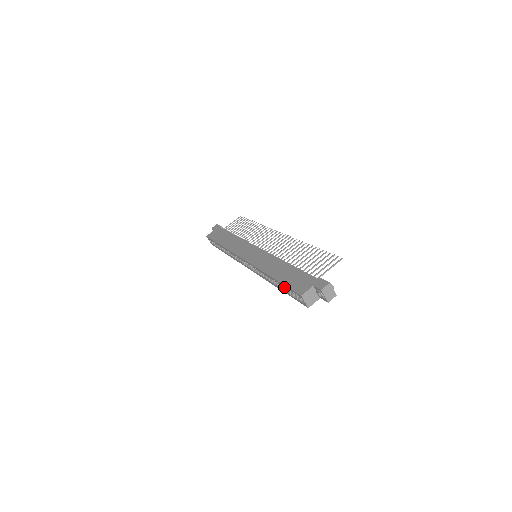
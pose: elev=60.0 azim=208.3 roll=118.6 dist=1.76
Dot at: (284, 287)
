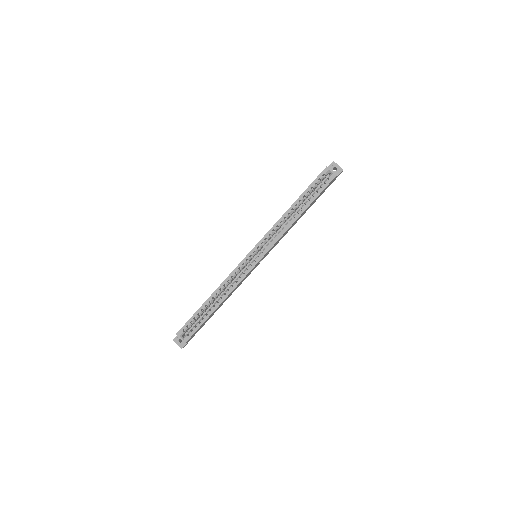
Dot at: (307, 201)
